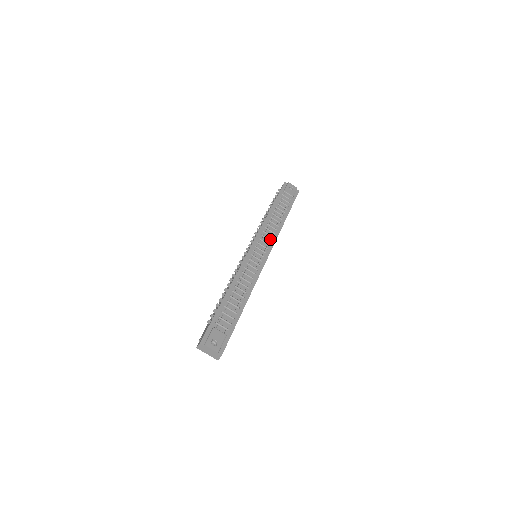
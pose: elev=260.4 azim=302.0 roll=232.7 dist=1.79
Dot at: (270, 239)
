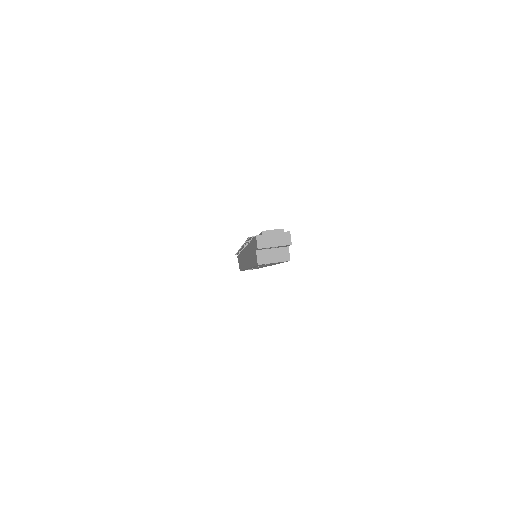
Dot at: occluded
